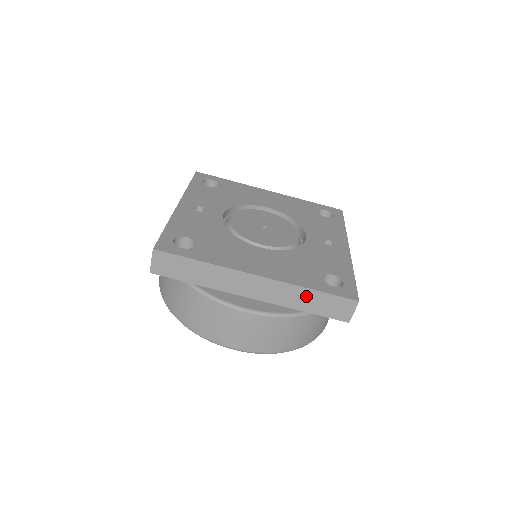
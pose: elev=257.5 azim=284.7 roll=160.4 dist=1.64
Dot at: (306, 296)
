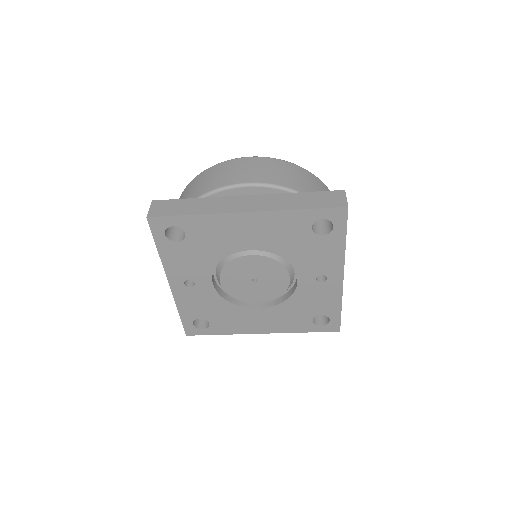
Dot at: occluded
